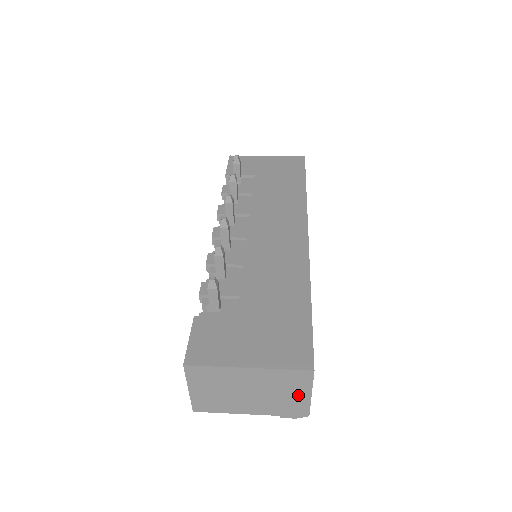
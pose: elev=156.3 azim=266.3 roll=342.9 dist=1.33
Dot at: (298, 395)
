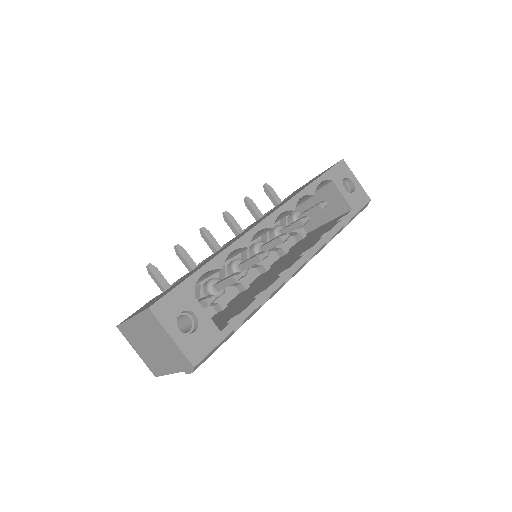
Dot at: (168, 341)
